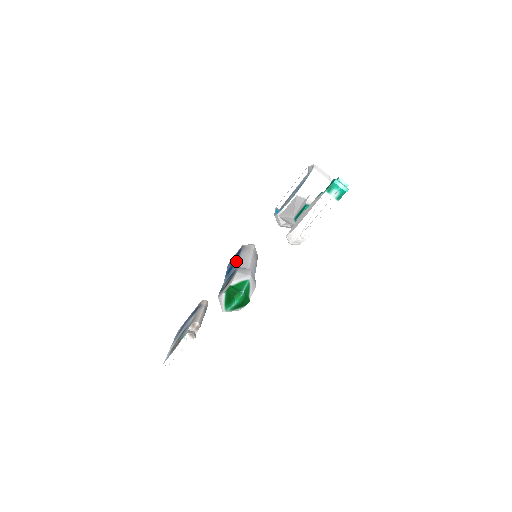
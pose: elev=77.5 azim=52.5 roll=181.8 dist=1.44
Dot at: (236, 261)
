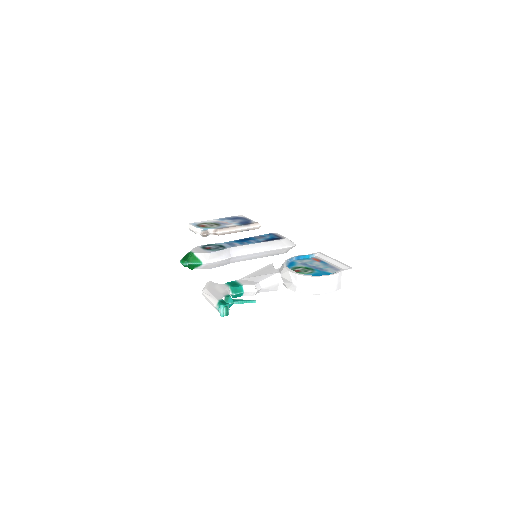
Dot at: (249, 243)
